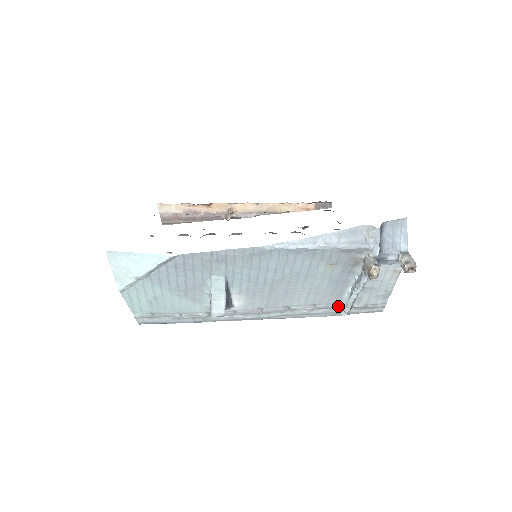
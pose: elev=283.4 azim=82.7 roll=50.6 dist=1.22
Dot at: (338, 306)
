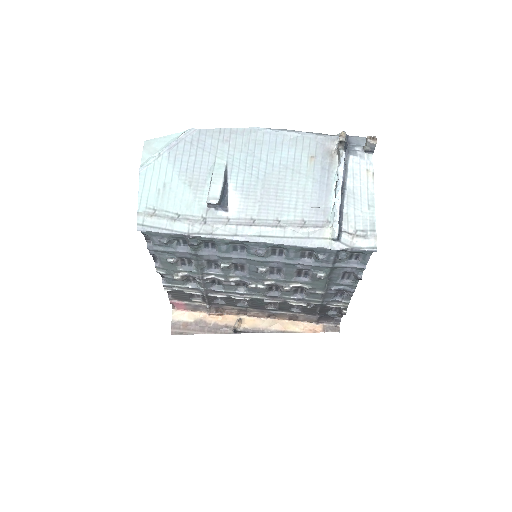
Dot at: (327, 225)
